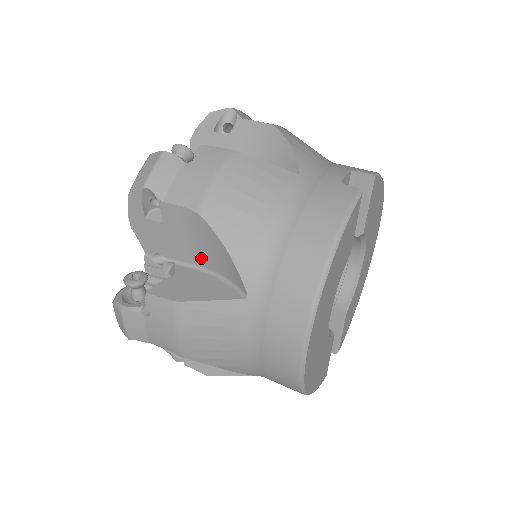
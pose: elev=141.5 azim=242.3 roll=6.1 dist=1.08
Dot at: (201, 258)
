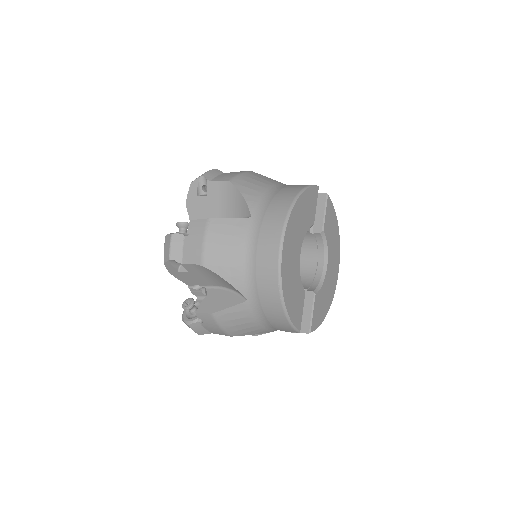
Dot at: (225, 214)
